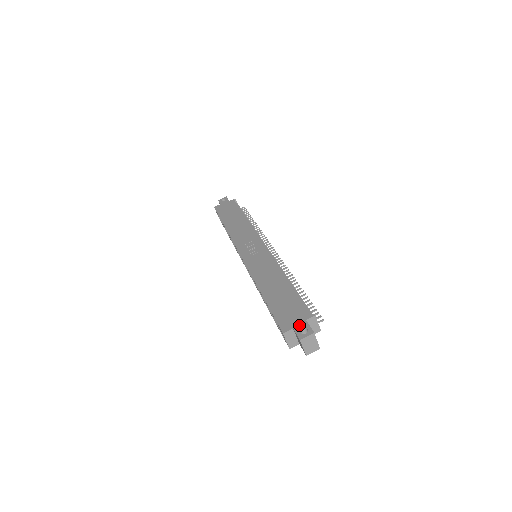
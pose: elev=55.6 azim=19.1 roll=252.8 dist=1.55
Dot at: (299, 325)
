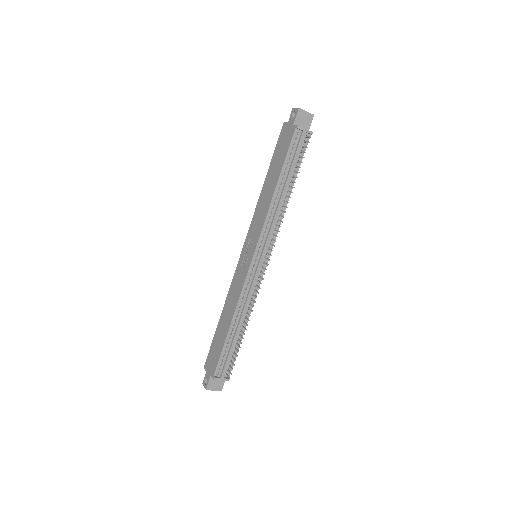
Dot at: (208, 374)
